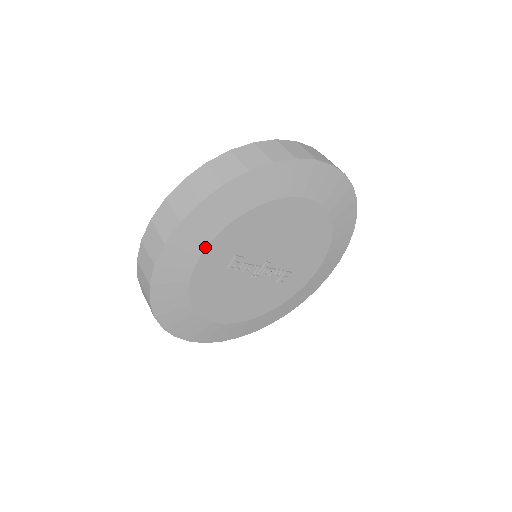
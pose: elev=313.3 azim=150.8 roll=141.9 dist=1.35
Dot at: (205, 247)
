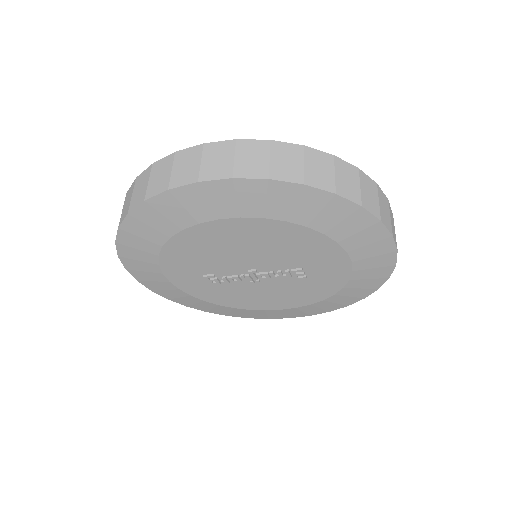
Dot at: (165, 278)
